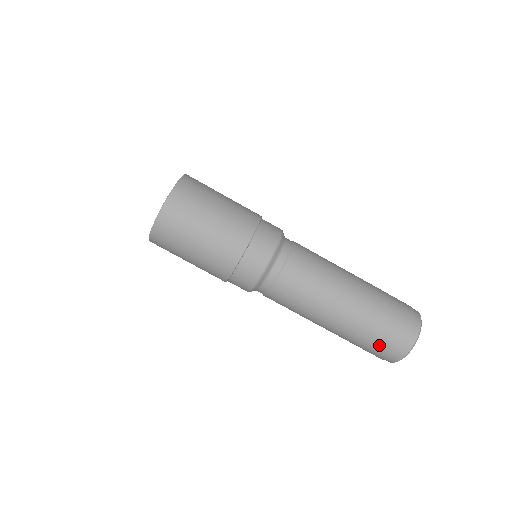
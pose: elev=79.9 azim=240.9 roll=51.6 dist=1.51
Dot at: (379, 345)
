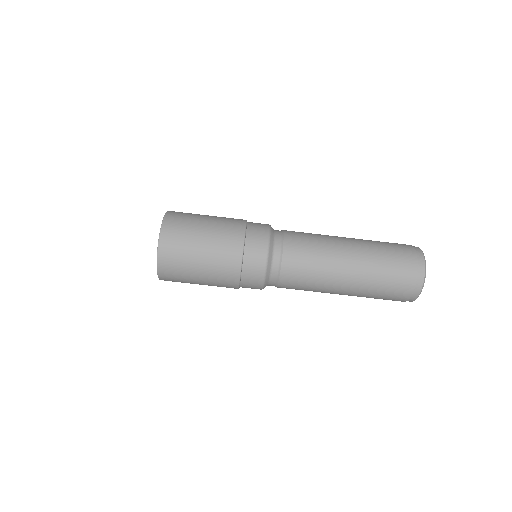
Dot at: (392, 294)
